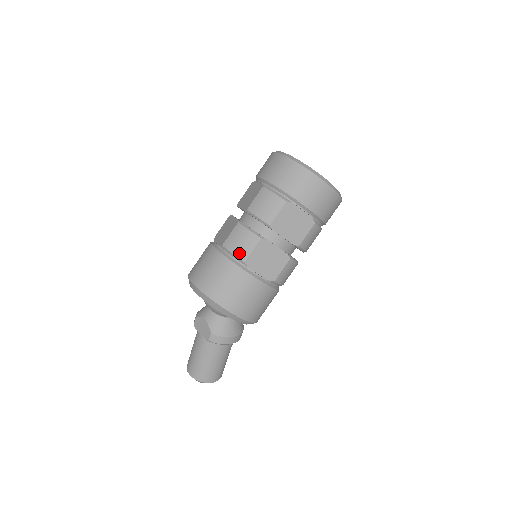
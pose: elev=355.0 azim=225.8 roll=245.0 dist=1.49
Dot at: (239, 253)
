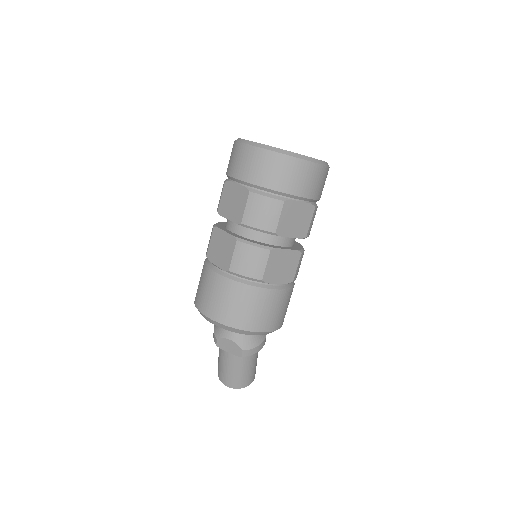
Dot at: (253, 274)
